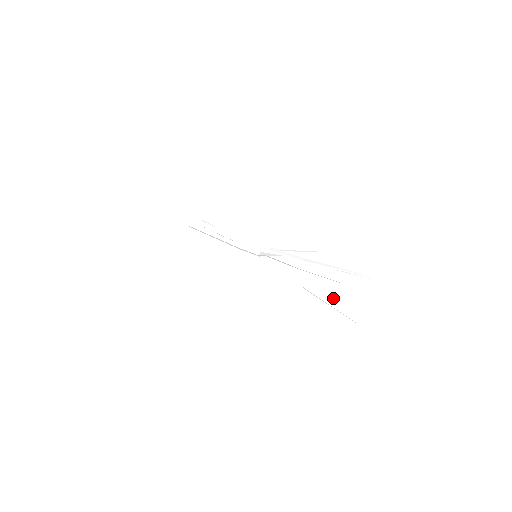
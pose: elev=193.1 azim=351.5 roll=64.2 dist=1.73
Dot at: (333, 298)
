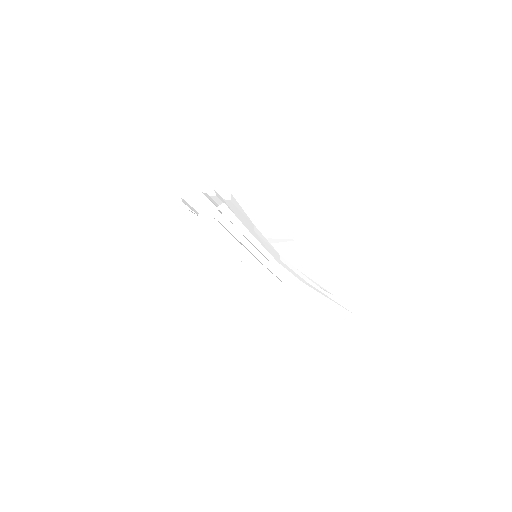
Dot at: (319, 330)
